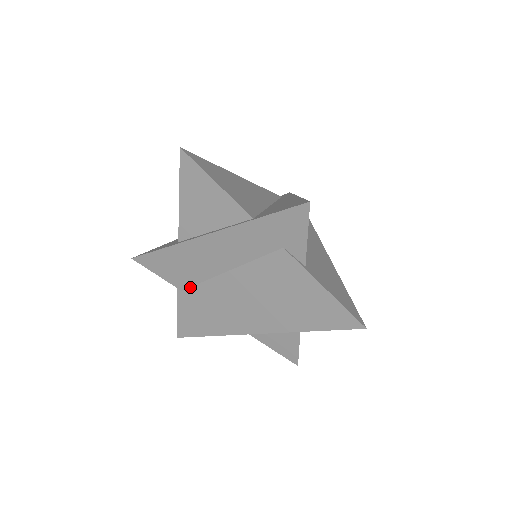
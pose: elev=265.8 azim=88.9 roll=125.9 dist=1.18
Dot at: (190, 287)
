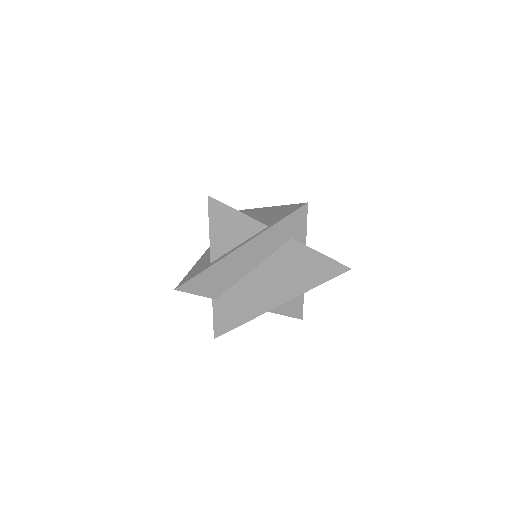
Dot at: (223, 294)
